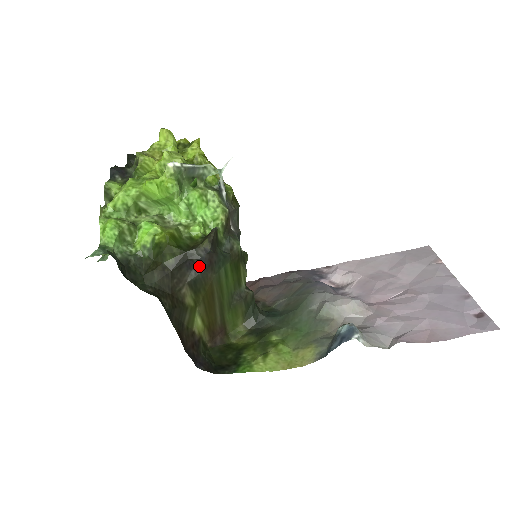
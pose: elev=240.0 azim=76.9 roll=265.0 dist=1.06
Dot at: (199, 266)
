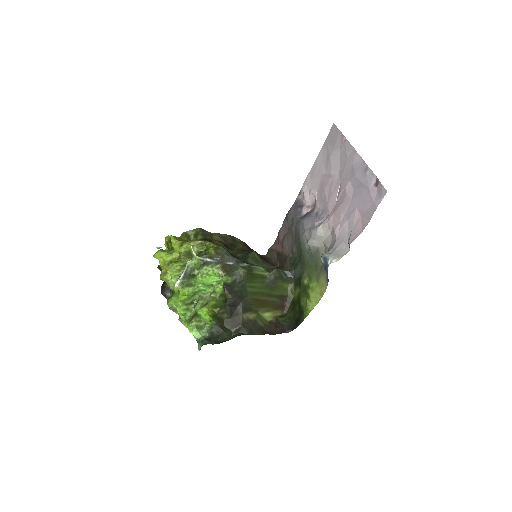
Dot at: (237, 303)
